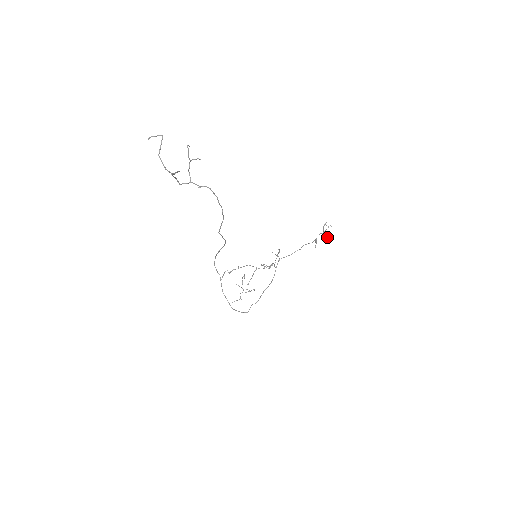
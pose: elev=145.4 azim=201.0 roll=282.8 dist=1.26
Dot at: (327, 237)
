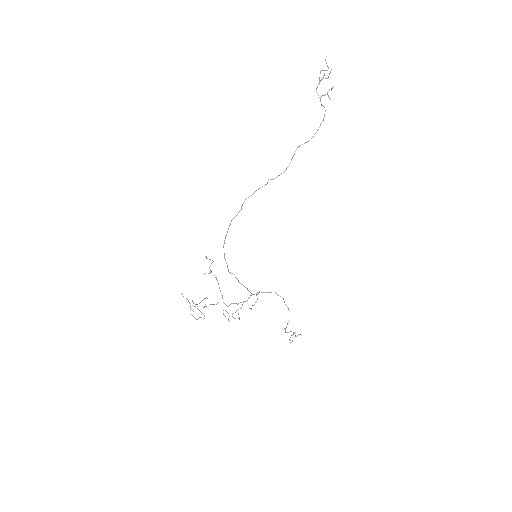
Dot at: occluded
